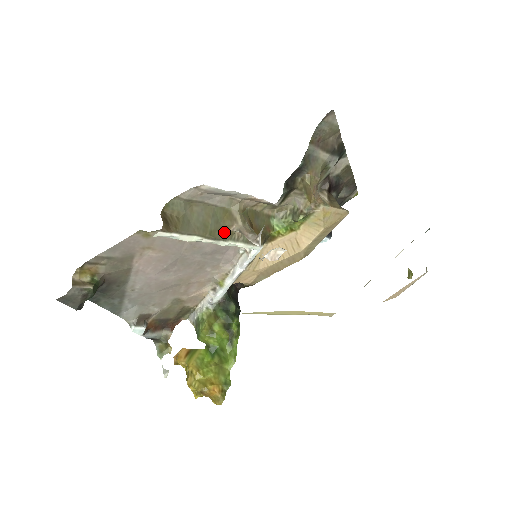
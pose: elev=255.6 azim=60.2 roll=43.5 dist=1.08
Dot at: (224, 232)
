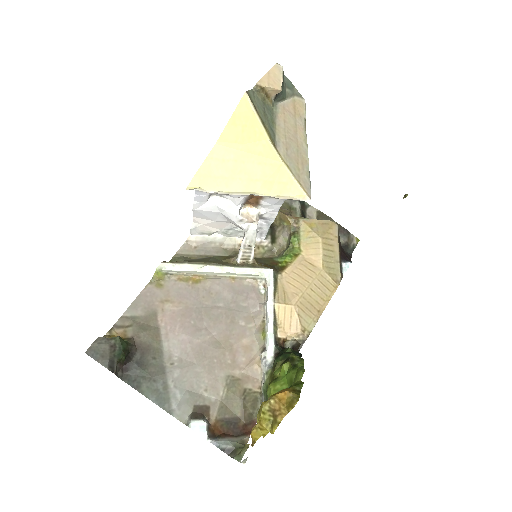
Dot at: (226, 263)
